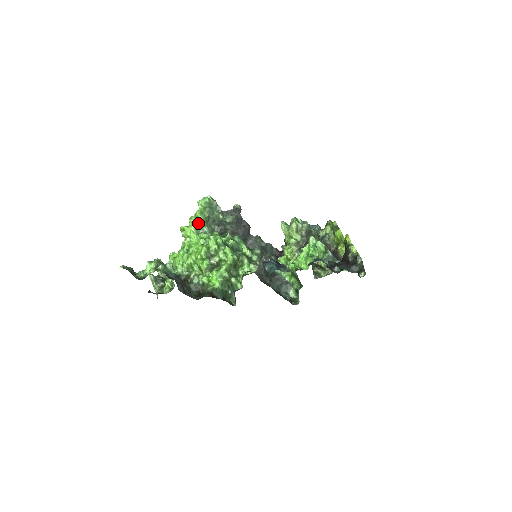
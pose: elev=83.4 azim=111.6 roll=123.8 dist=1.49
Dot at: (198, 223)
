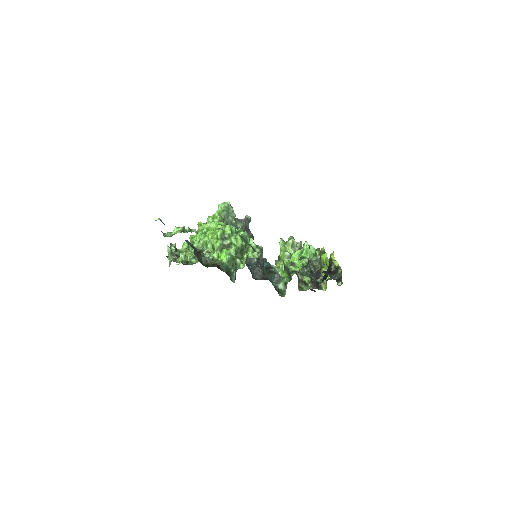
Dot at: (214, 221)
